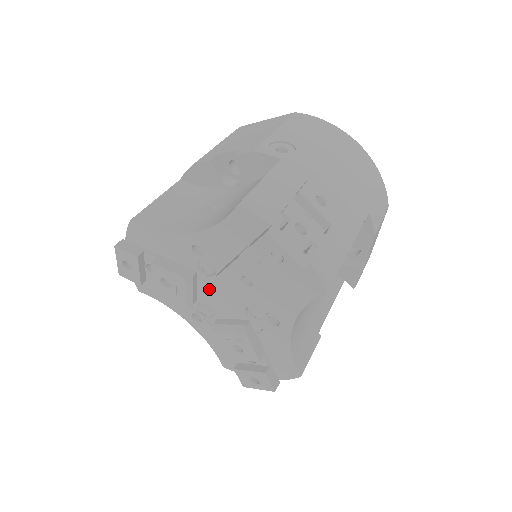
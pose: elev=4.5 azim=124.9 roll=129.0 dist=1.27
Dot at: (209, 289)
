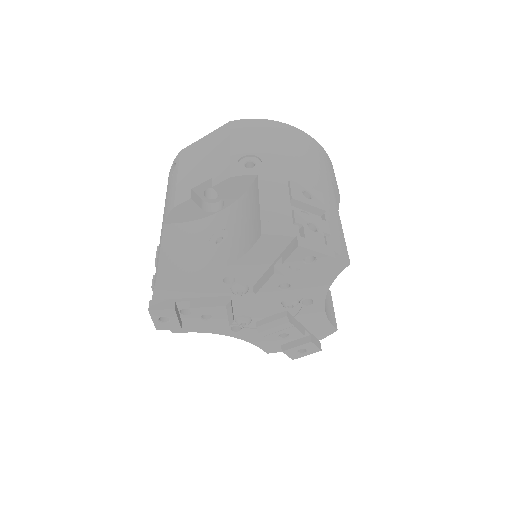
Dot at: (244, 304)
